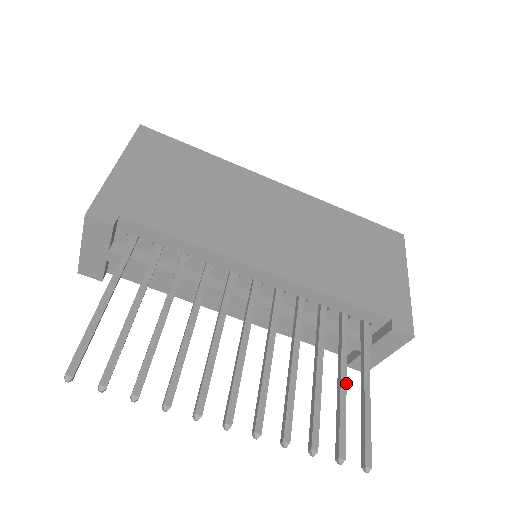
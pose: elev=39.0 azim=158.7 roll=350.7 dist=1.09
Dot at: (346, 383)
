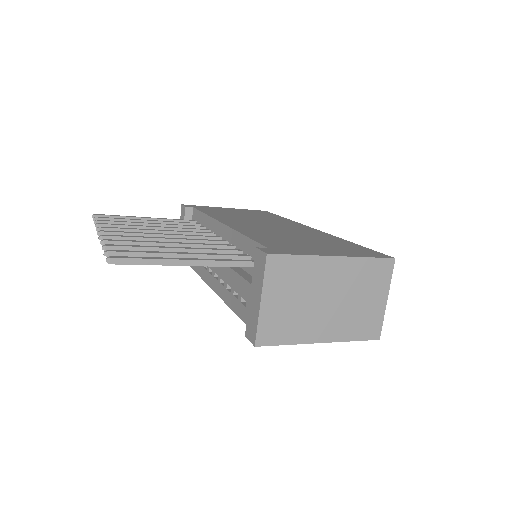
Dot at: (179, 253)
